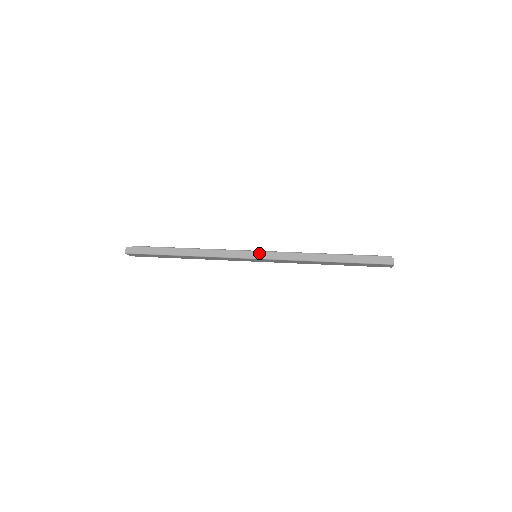
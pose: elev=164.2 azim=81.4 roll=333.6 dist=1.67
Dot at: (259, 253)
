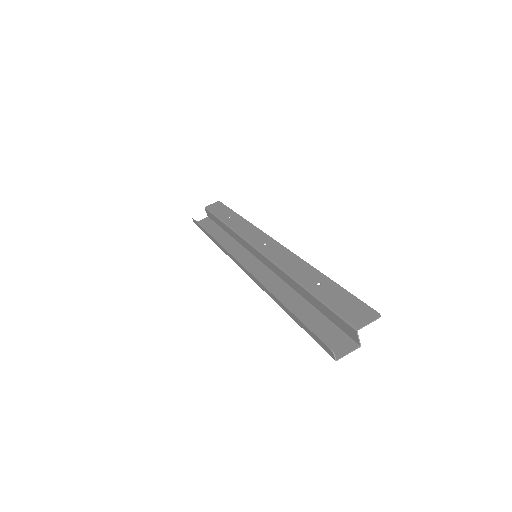
Dot at: (242, 266)
